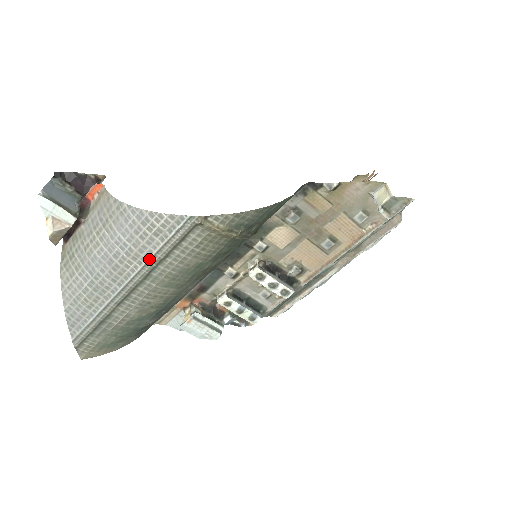
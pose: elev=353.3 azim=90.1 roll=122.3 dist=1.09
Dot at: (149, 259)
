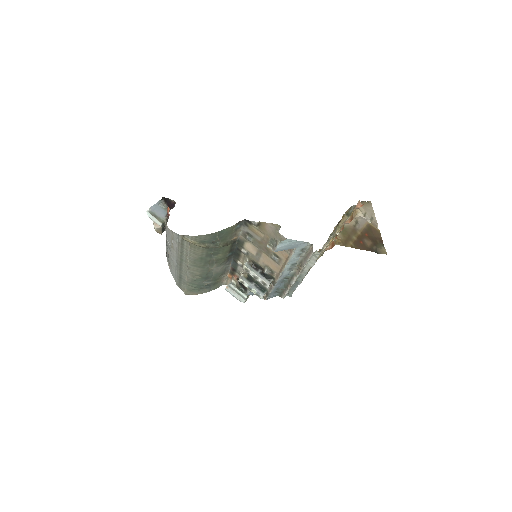
Dot at: (177, 251)
